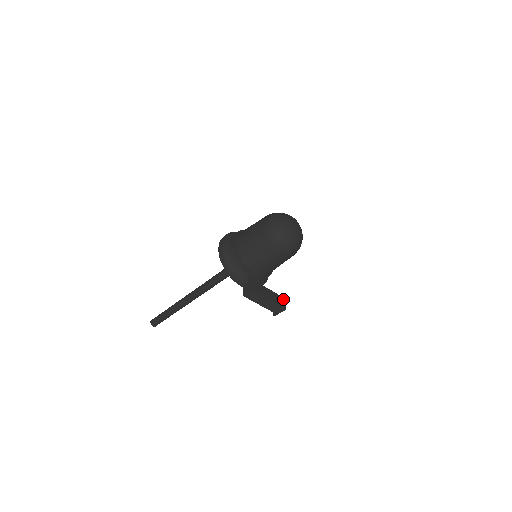
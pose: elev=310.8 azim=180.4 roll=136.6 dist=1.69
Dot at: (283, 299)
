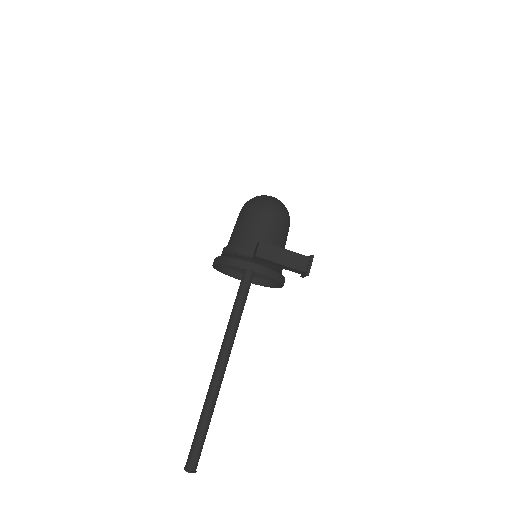
Dot at: occluded
